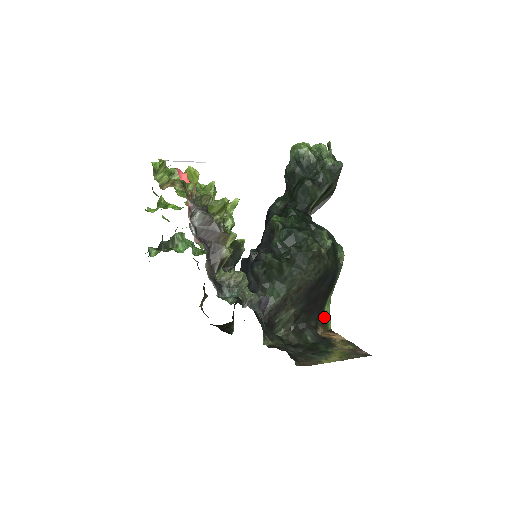
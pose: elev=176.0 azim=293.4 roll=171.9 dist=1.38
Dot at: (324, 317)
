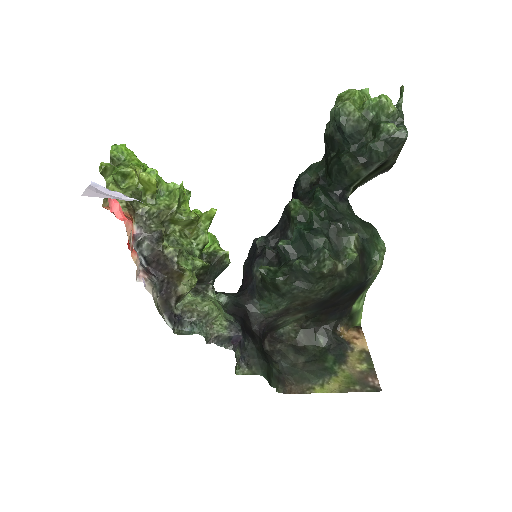
Dot at: (351, 314)
